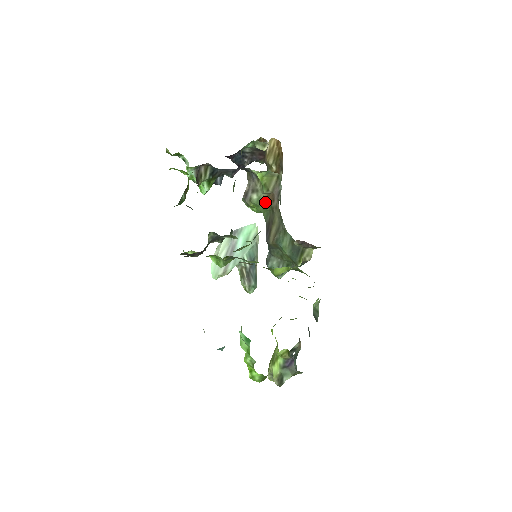
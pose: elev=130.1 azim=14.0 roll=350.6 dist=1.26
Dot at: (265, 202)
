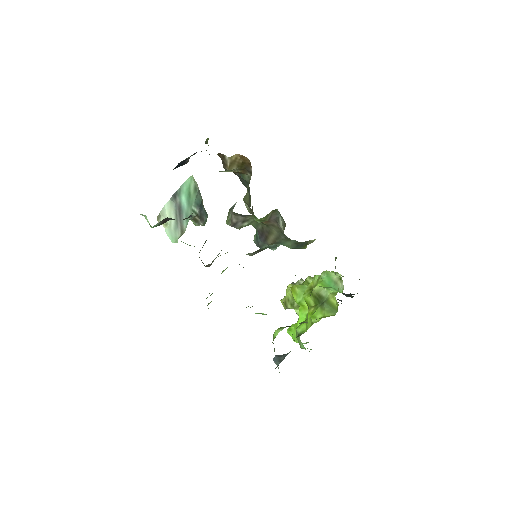
Dot at: (256, 221)
